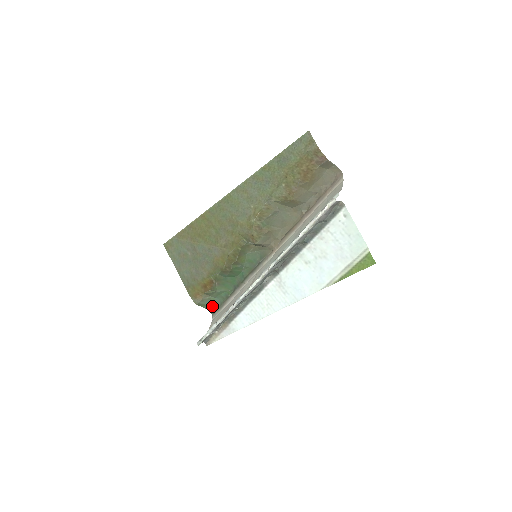
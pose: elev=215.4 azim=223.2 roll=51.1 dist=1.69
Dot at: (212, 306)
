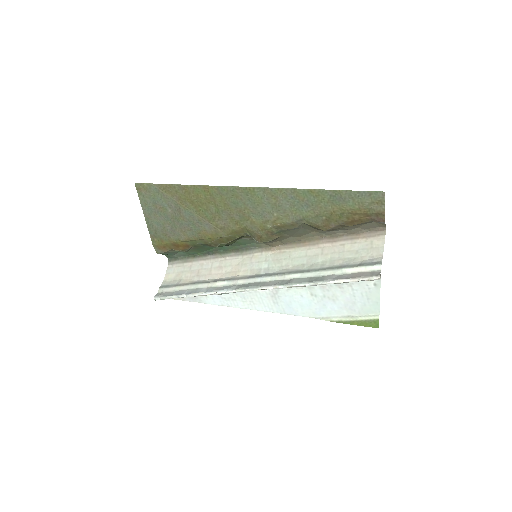
Dot at: (172, 255)
